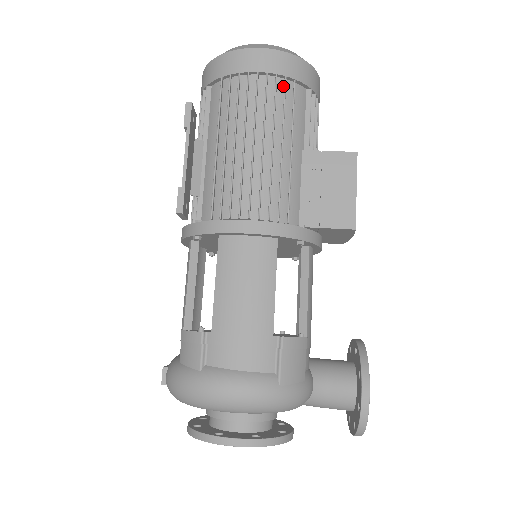
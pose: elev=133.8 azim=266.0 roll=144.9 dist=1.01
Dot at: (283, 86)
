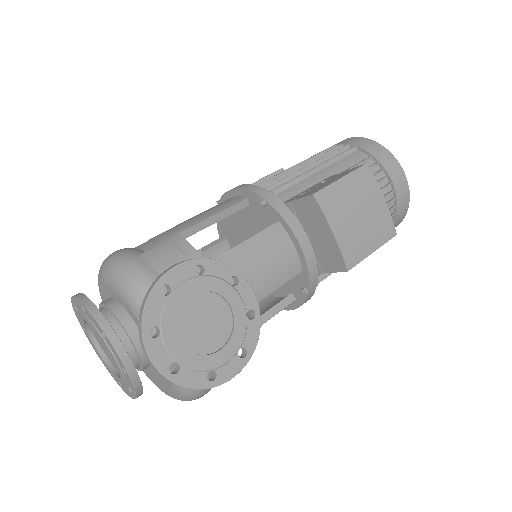
Dot at: (344, 150)
